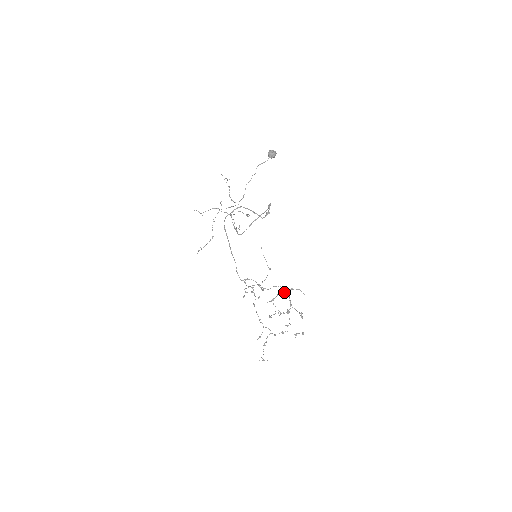
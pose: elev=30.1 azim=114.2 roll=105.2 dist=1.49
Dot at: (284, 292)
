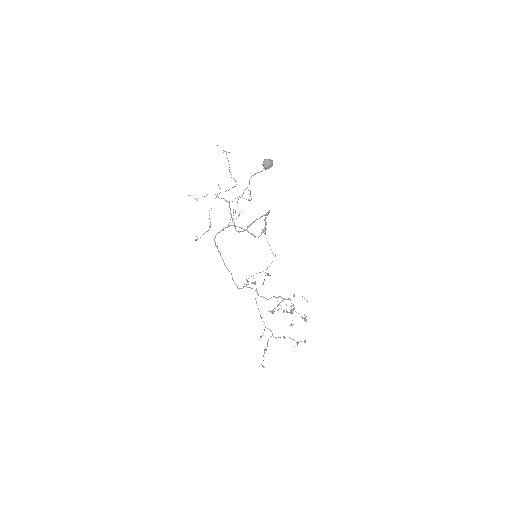
Dot at: (286, 299)
